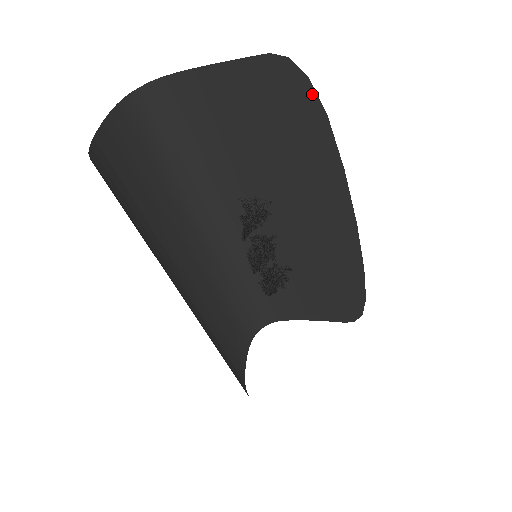
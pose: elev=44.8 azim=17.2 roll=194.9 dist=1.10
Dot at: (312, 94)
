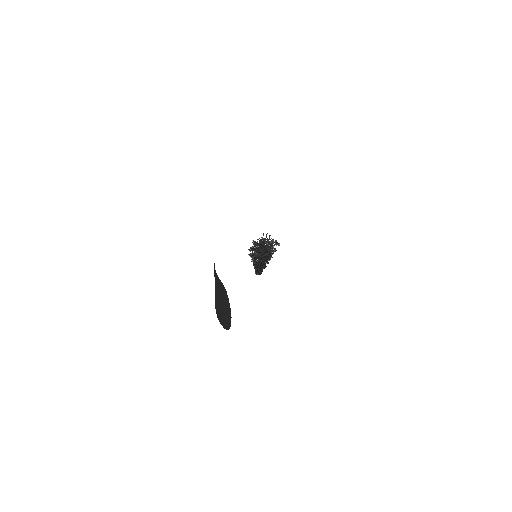
Dot at: occluded
